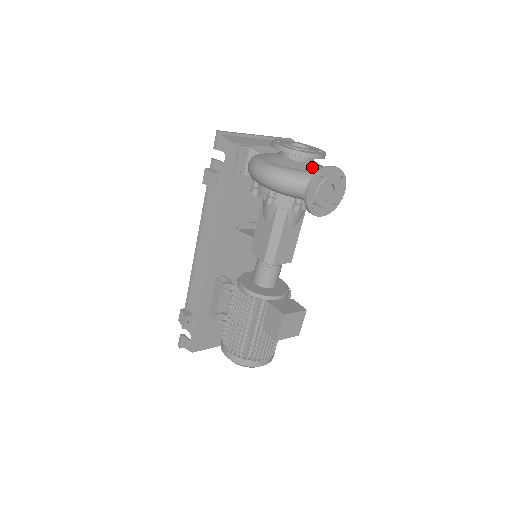
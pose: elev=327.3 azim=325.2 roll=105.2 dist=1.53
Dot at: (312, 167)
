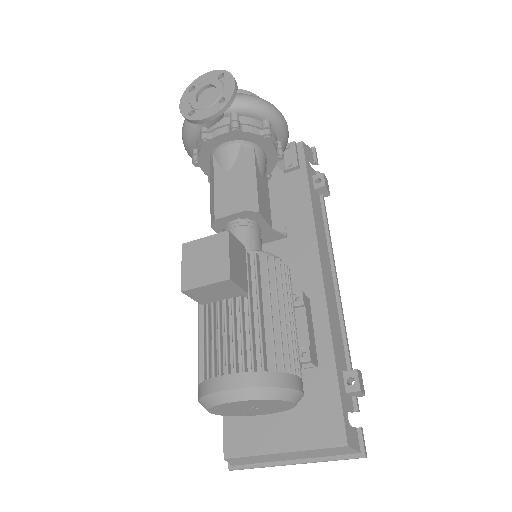
Dot at: occluded
